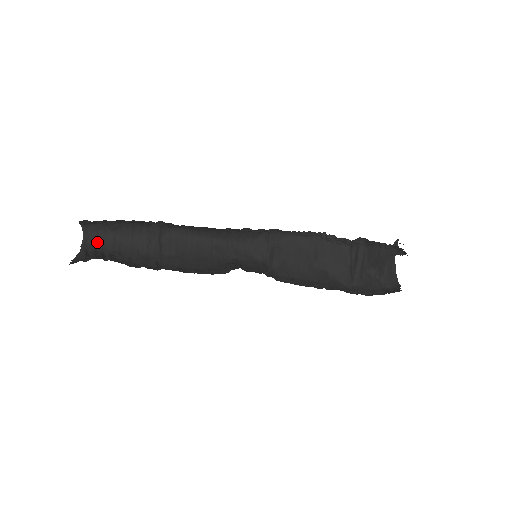
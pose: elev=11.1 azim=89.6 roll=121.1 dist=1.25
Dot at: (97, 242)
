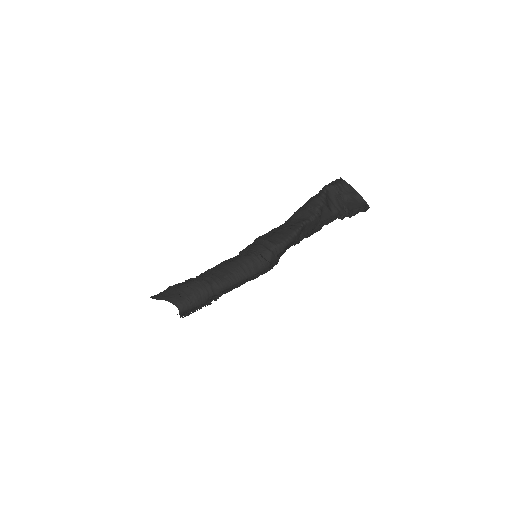
Dot at: (185, 313)
